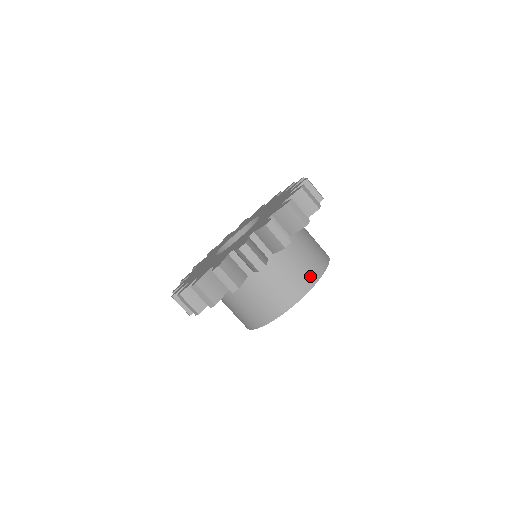
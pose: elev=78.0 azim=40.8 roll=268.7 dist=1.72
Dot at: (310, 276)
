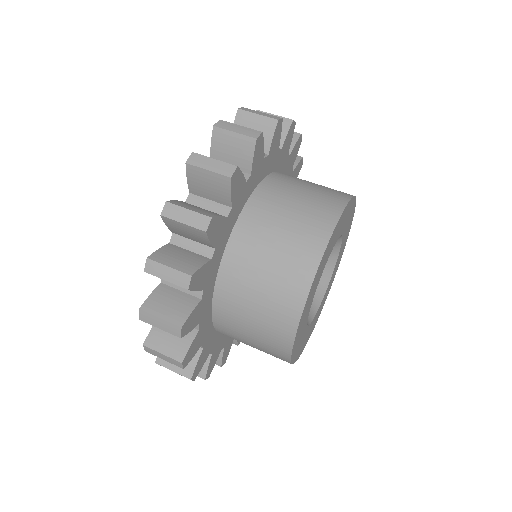
Dot at: occluded
